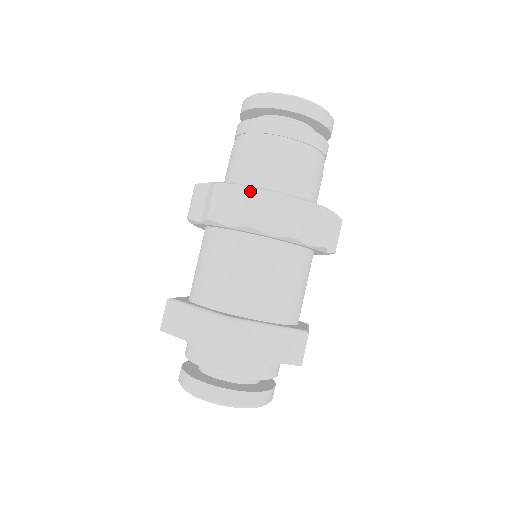
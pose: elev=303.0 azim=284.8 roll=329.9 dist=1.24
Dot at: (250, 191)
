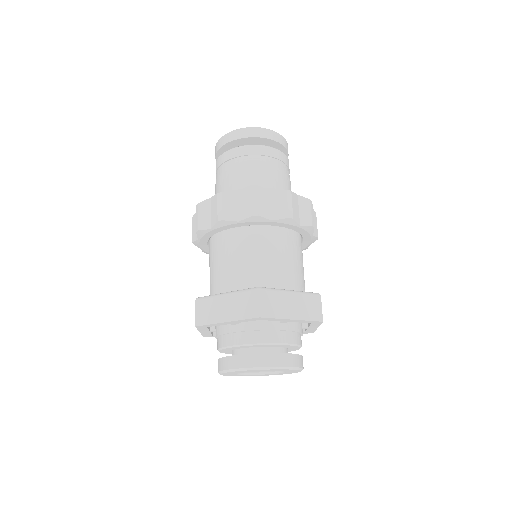
Dot at: (248, 190)
